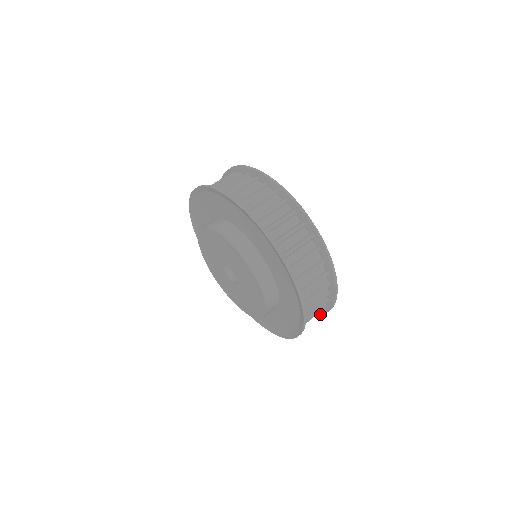
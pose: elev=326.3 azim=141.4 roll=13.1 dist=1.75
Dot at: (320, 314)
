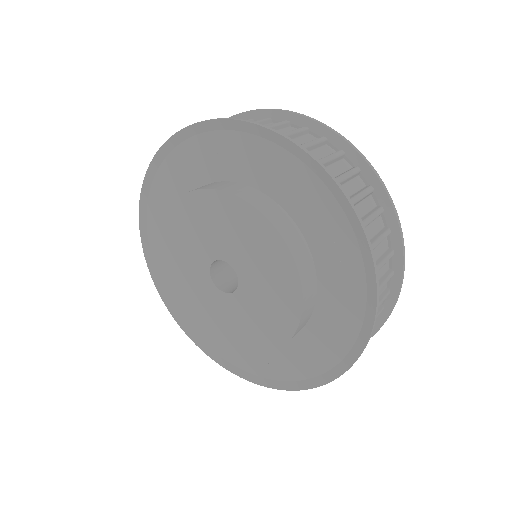
Dot at: occluded
